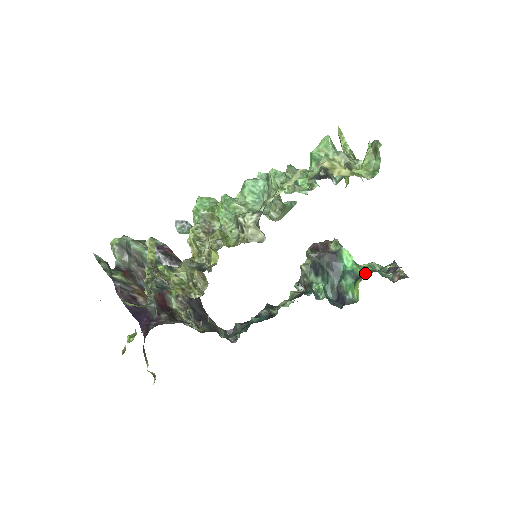
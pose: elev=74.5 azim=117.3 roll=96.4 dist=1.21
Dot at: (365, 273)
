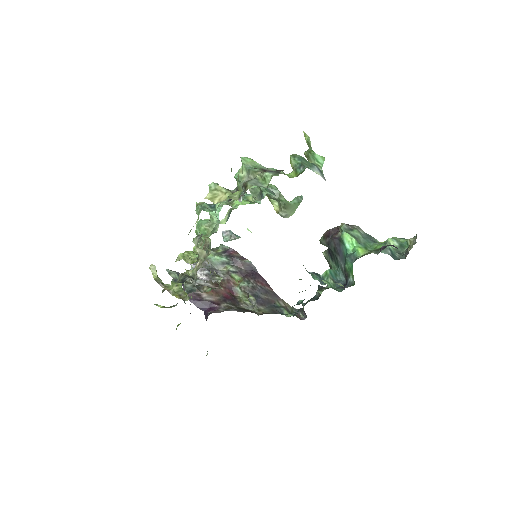
Dot at: (365, 254)
